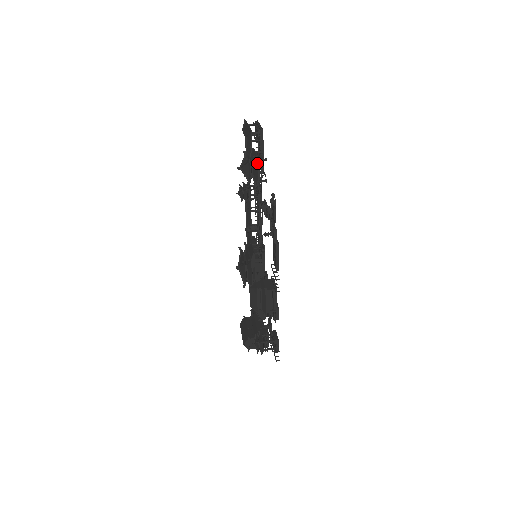
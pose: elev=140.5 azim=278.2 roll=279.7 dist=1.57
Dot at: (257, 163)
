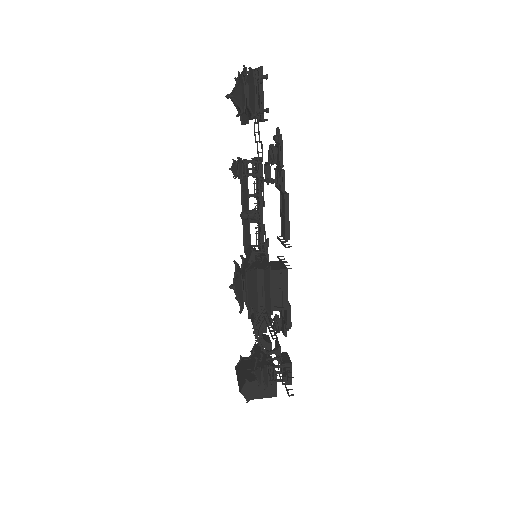
Dot at: (254, 80)
